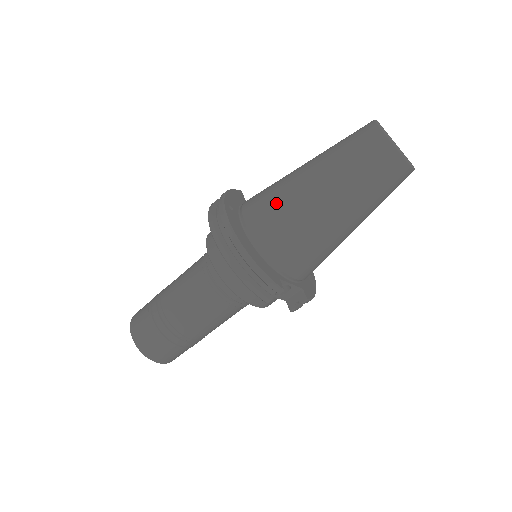
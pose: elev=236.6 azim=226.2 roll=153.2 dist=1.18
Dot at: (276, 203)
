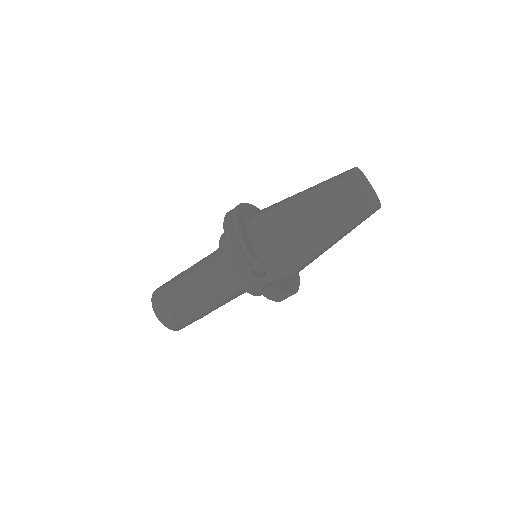
Dot at: (273, 207)
